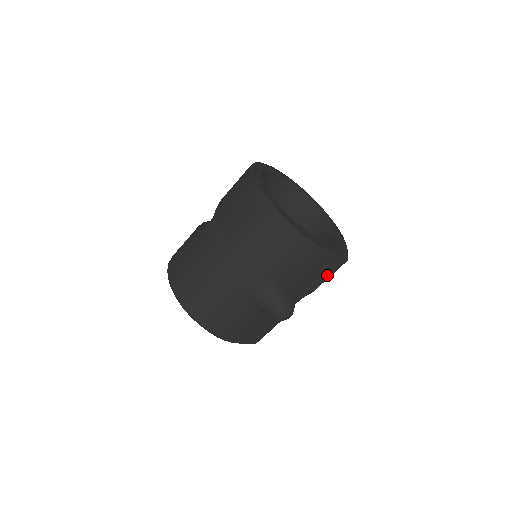
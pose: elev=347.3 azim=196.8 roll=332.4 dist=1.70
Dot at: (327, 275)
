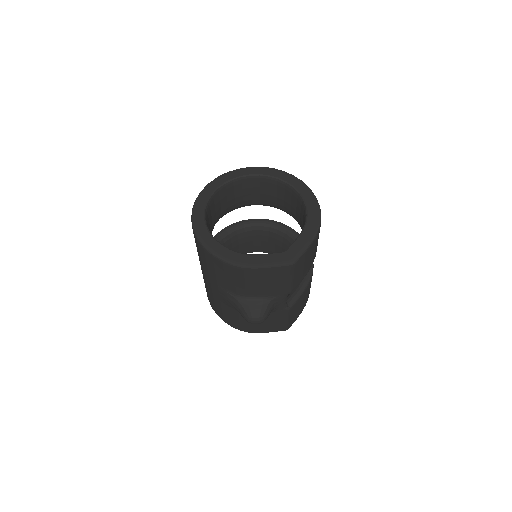
Dot at: (285, 279)
